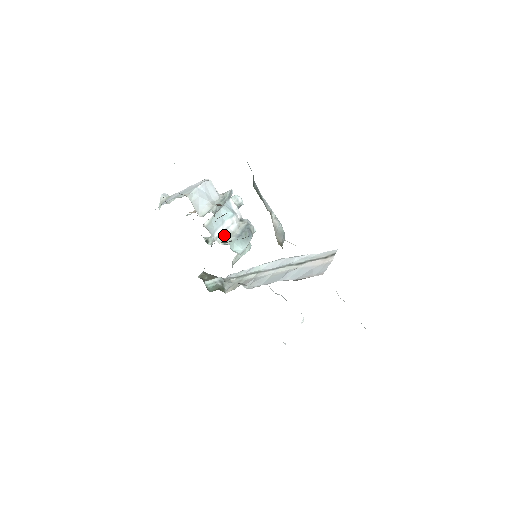
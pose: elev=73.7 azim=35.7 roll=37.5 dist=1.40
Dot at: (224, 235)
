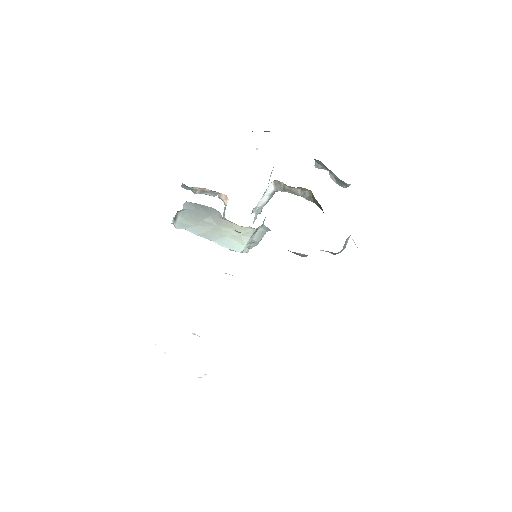
Dot at: occluded
